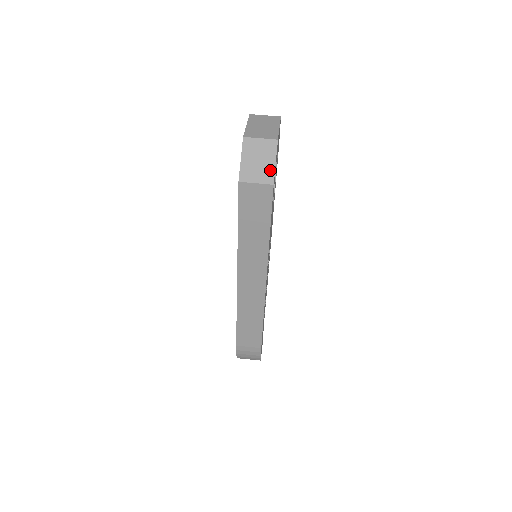
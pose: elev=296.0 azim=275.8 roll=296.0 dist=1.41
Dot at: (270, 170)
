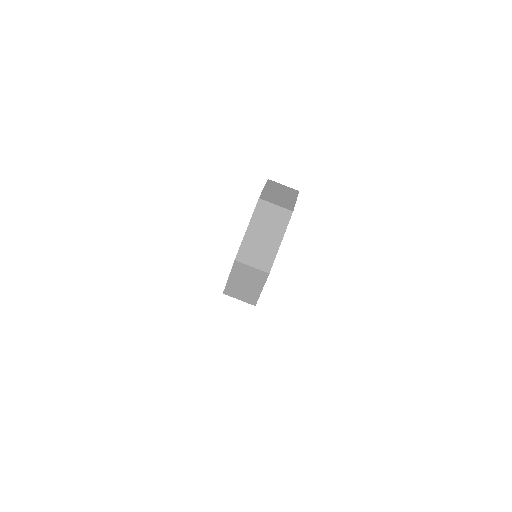
Dot at: (255, 295)
